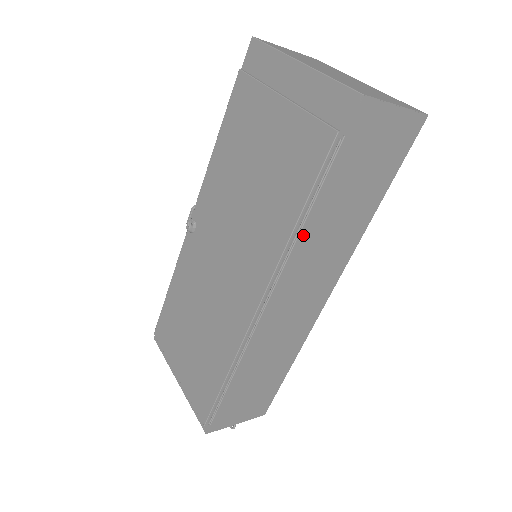
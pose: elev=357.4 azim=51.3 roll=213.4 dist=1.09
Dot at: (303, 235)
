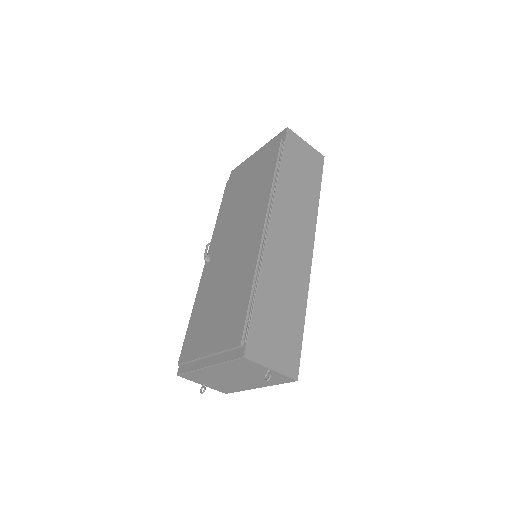
Dot at: (279, 185)
